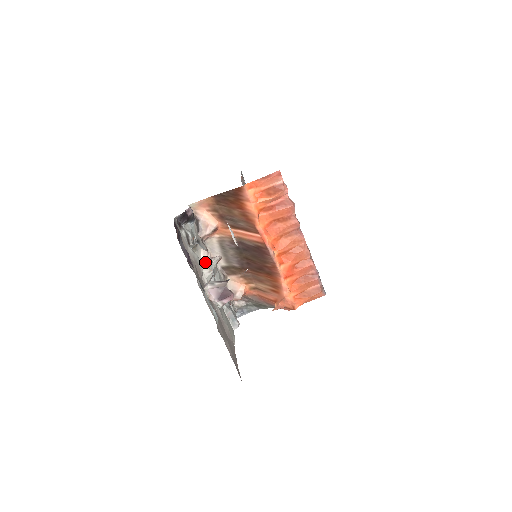
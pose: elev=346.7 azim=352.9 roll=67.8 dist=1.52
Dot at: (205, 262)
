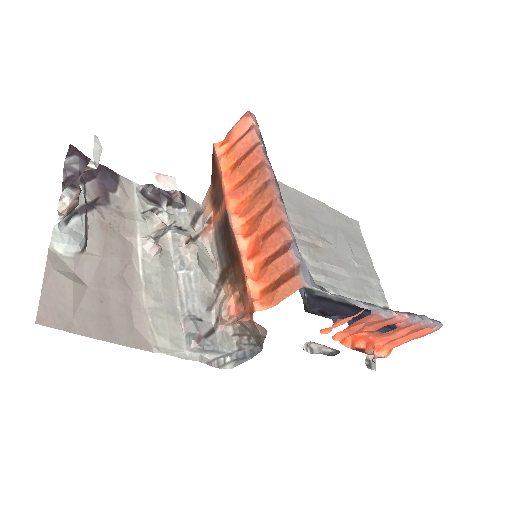
Dot at: (153, 232)
